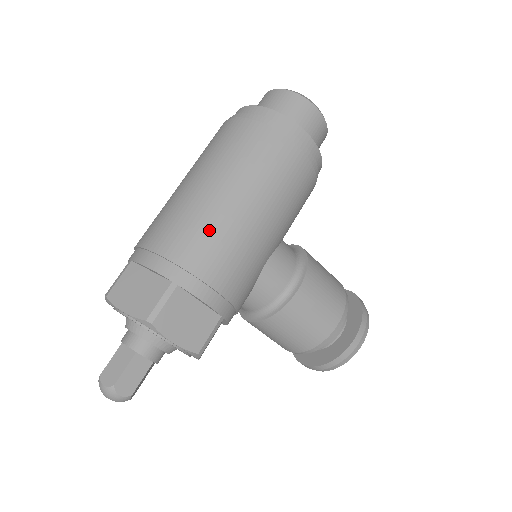
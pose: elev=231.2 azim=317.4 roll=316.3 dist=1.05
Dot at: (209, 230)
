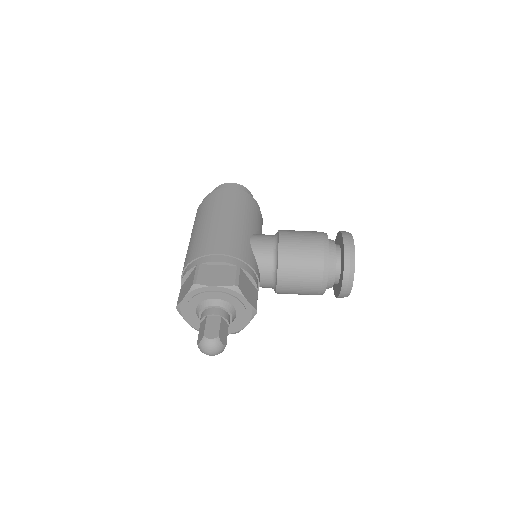
Dot at: (202, 239)
